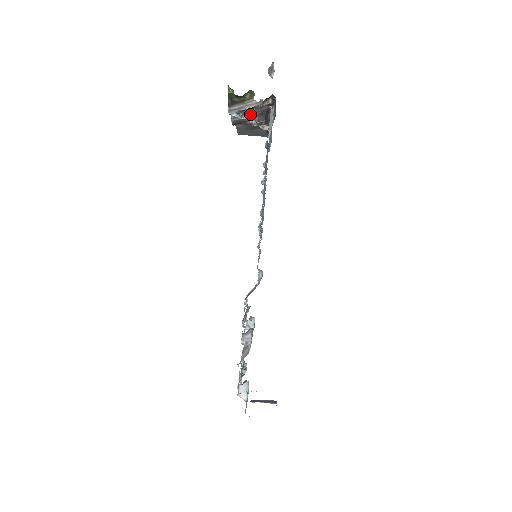
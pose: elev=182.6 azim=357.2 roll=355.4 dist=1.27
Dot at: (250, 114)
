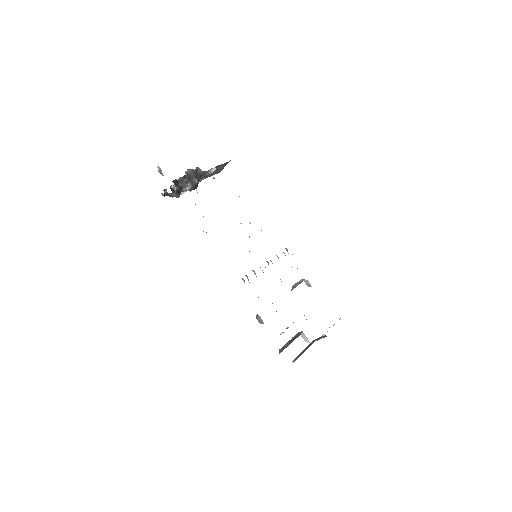
Dot at: (188, 185)
